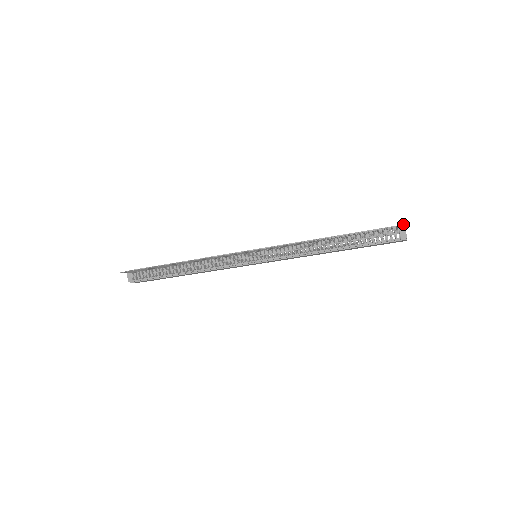
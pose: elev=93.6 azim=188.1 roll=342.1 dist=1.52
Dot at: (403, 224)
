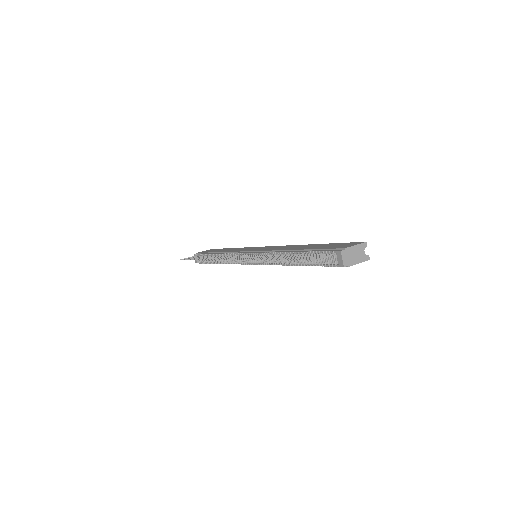
Dot at: (343, 248)
